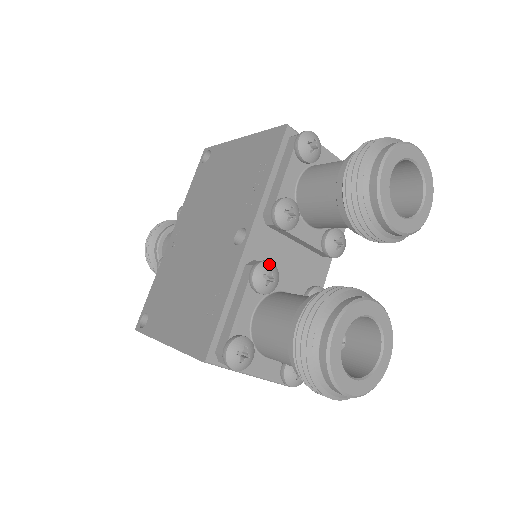
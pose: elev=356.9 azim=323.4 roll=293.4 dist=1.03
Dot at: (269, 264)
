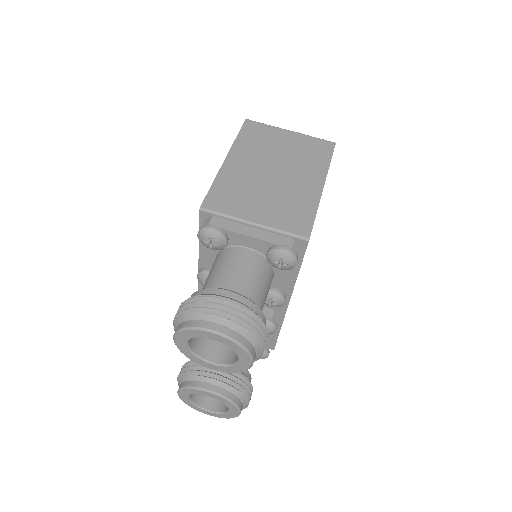
Dot at: occluded
